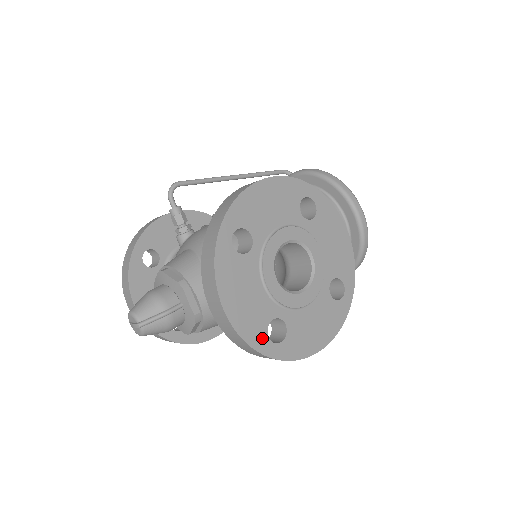
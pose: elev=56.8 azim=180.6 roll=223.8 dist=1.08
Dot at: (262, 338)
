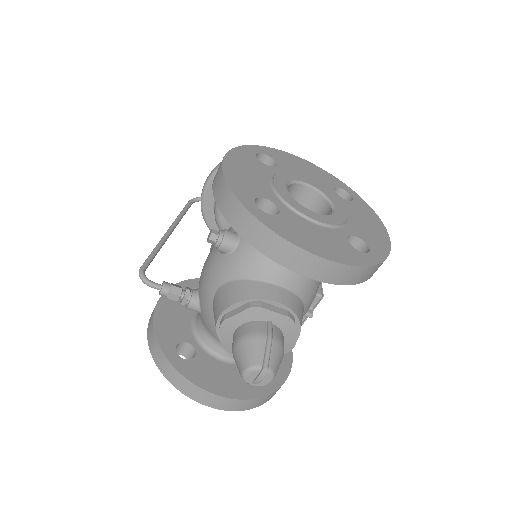
Dot at: (359, 256)
